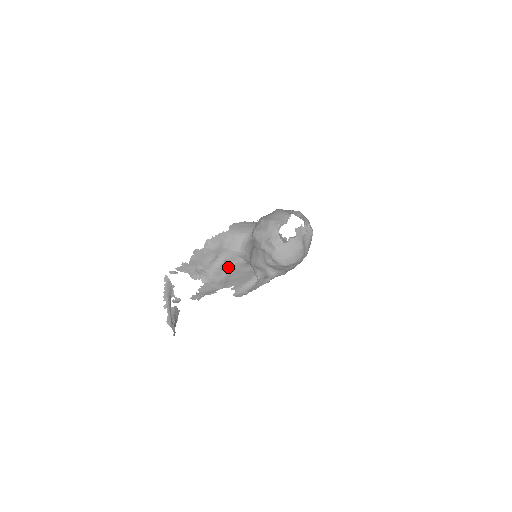
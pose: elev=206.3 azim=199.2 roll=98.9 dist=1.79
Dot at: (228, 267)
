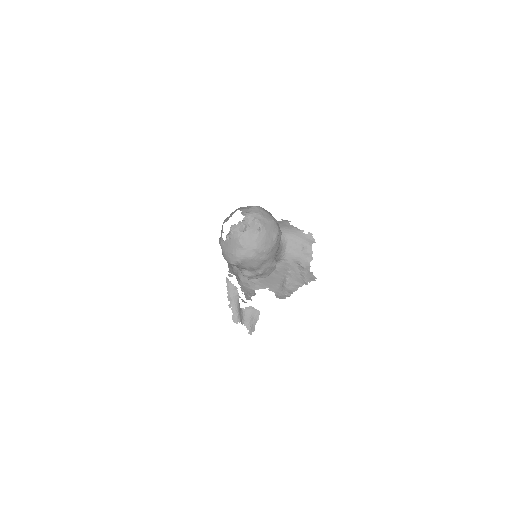
Dot at: occluded
